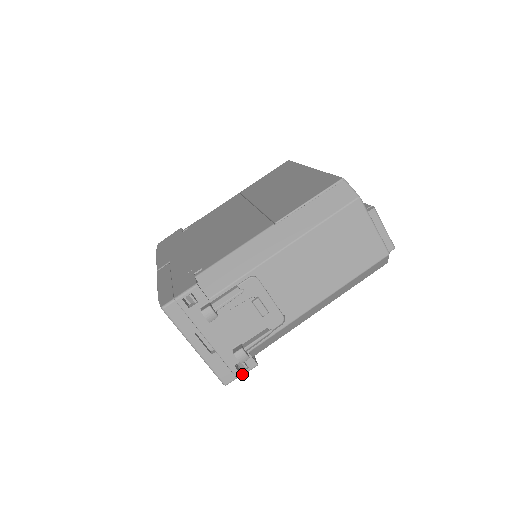
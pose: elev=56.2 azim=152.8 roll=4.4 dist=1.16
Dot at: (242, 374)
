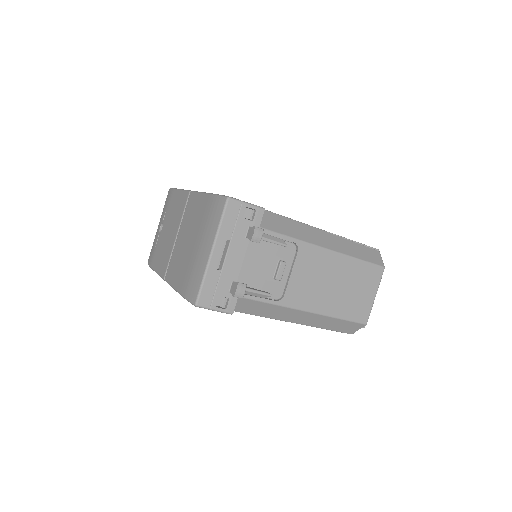
Dot at: (216, 309)
